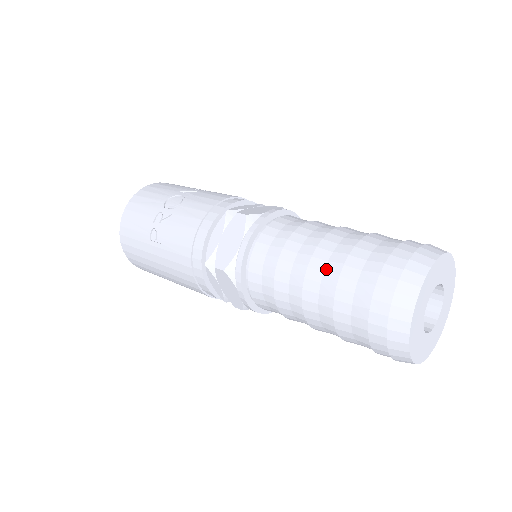
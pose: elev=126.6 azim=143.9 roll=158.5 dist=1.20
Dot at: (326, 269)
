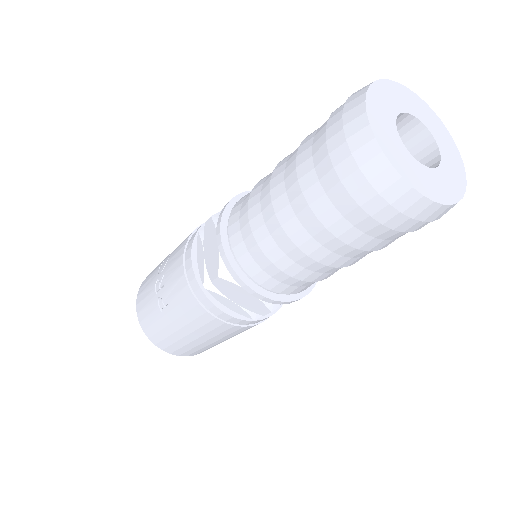
Dot at: (286, 188)
